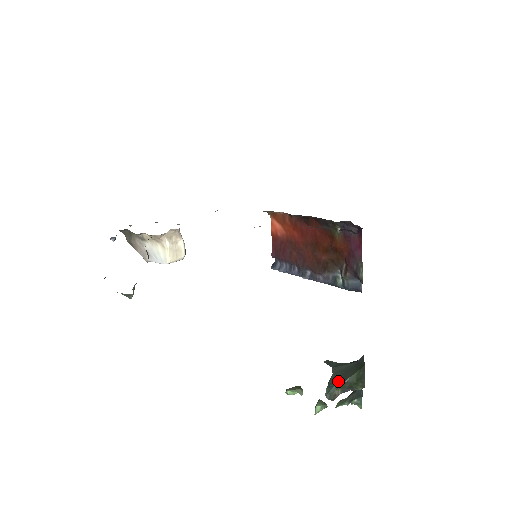
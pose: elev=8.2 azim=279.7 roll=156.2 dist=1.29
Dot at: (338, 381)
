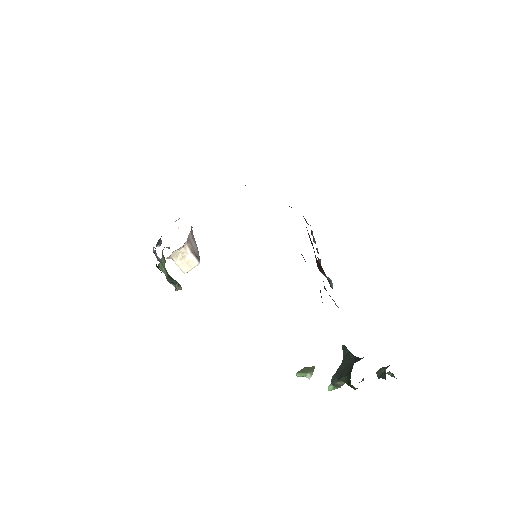
Dot at: (339, 375)
